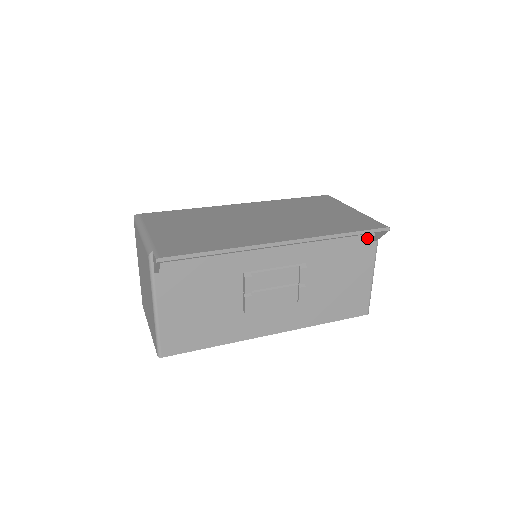
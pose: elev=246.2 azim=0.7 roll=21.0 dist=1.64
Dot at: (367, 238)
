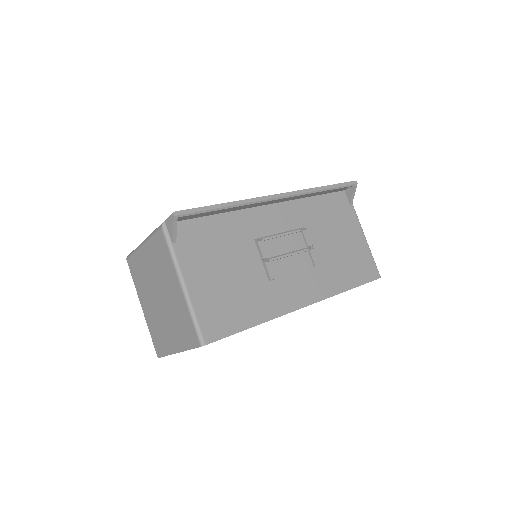
Dot at: (343, 202)
